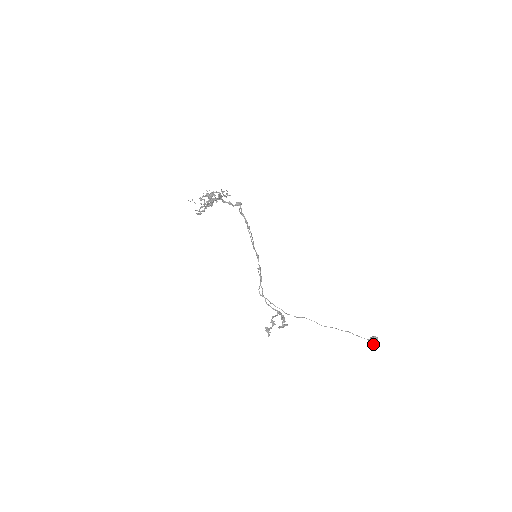
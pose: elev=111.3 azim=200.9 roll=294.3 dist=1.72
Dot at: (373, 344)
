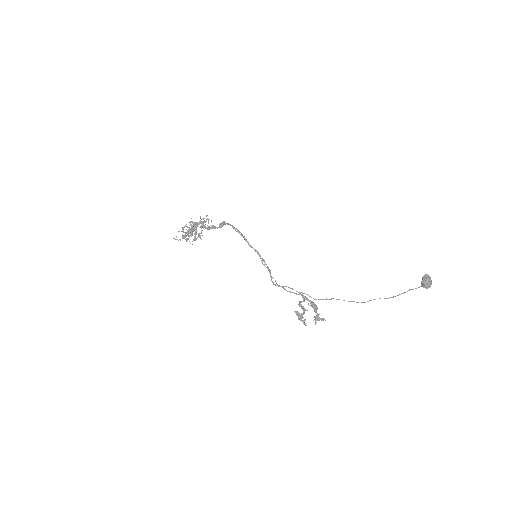
Dot at: (429, 286)
